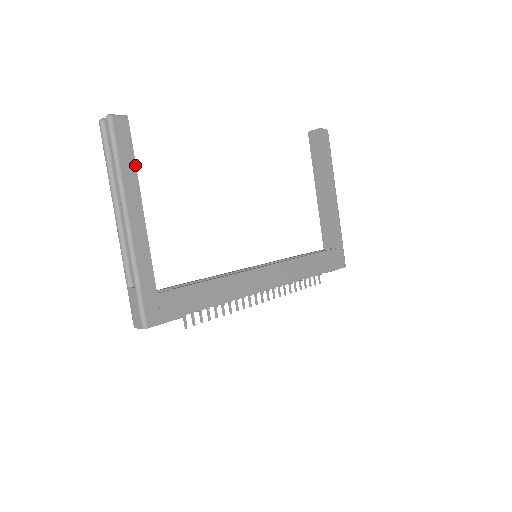
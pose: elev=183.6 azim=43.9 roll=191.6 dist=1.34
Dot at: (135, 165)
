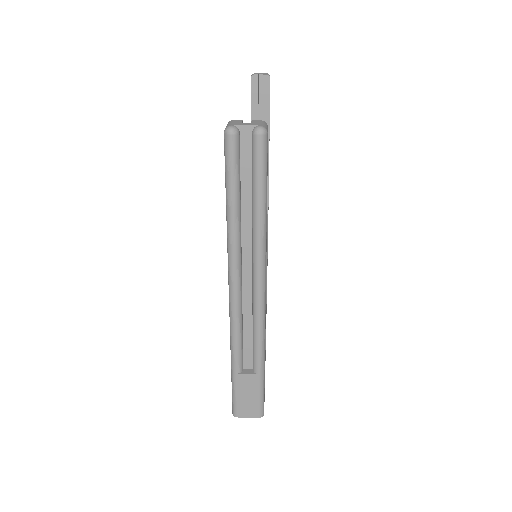
Dot at: occluded
